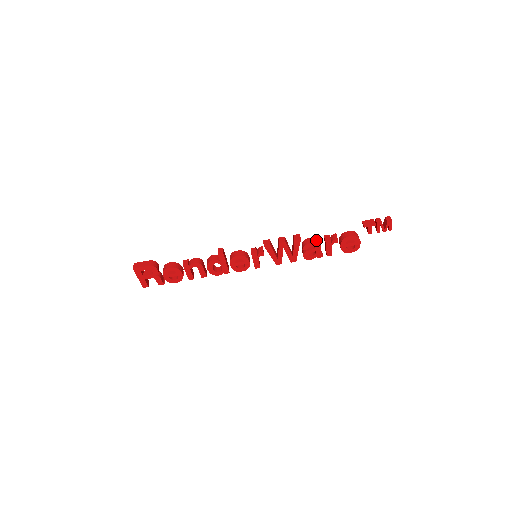
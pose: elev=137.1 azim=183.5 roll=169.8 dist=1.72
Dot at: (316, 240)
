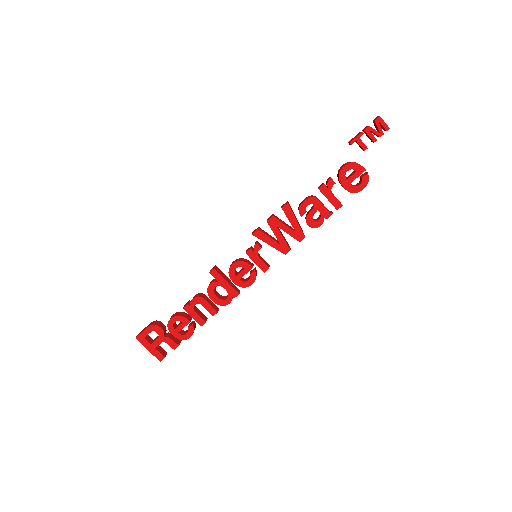
Dot at: (309, 196)
